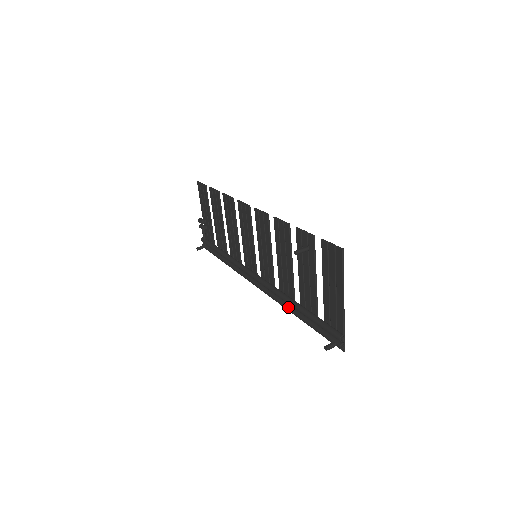
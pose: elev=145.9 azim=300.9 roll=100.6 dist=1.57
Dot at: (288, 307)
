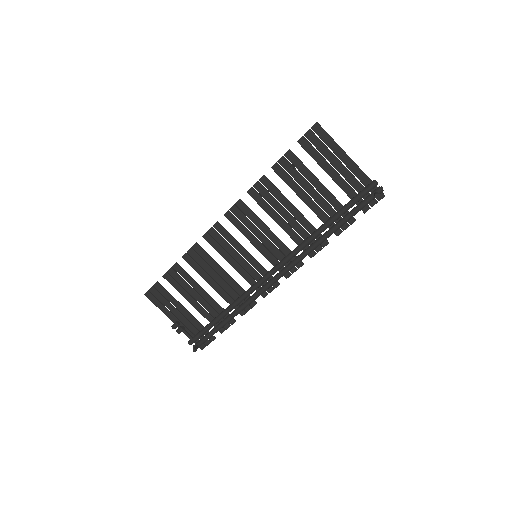
Dot at: (320, 239)
